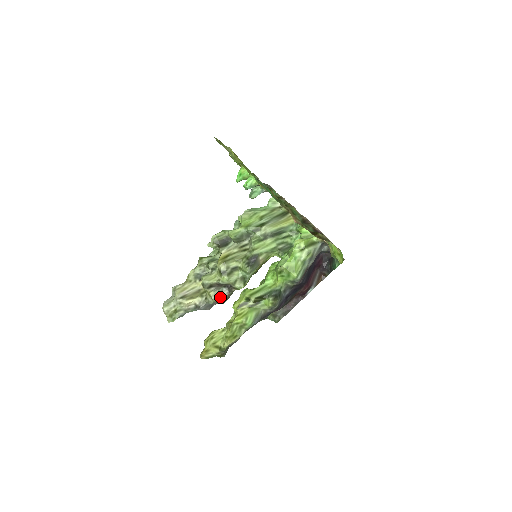
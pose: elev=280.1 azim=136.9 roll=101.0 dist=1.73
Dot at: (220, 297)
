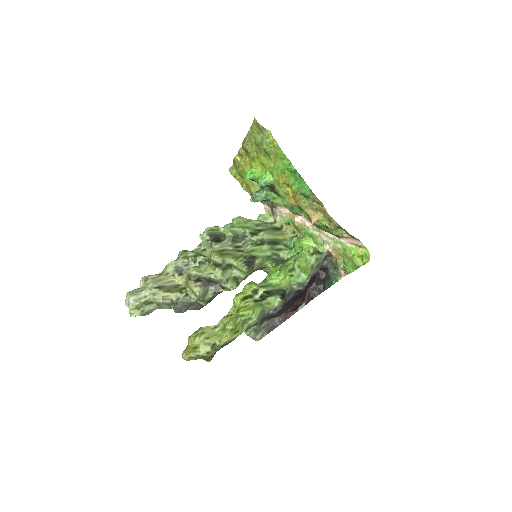
Dot at: (205, 296)
